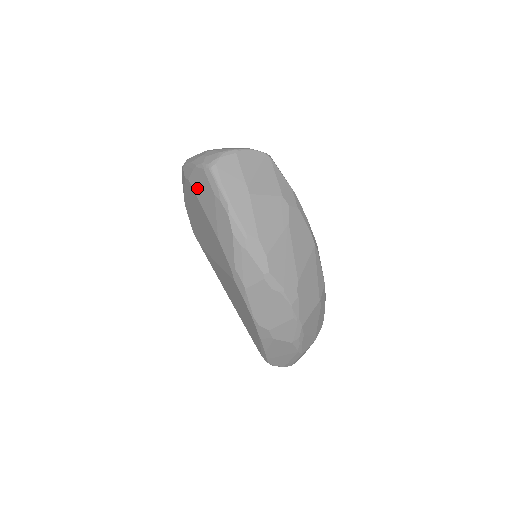
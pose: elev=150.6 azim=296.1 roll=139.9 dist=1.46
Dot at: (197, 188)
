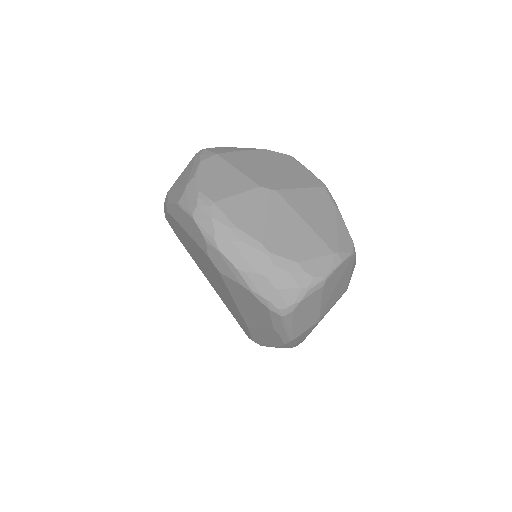
Dot at: (237, 293)
